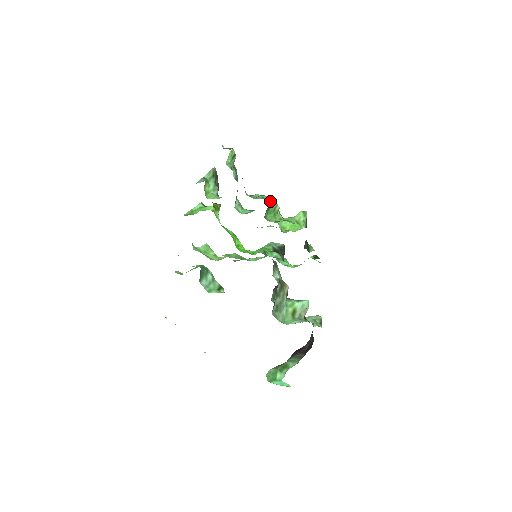
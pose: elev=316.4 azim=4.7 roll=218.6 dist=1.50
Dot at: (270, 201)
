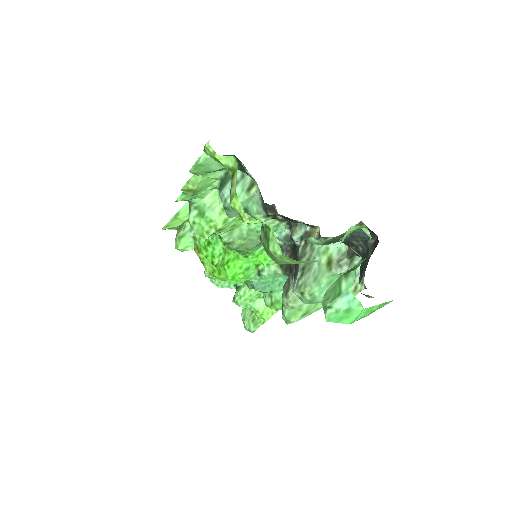
Dot at: occluded
